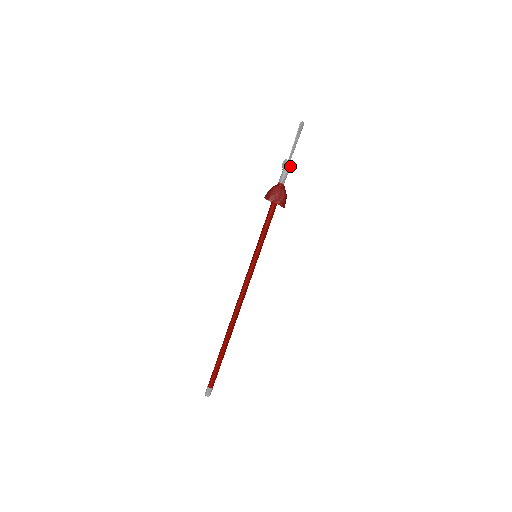
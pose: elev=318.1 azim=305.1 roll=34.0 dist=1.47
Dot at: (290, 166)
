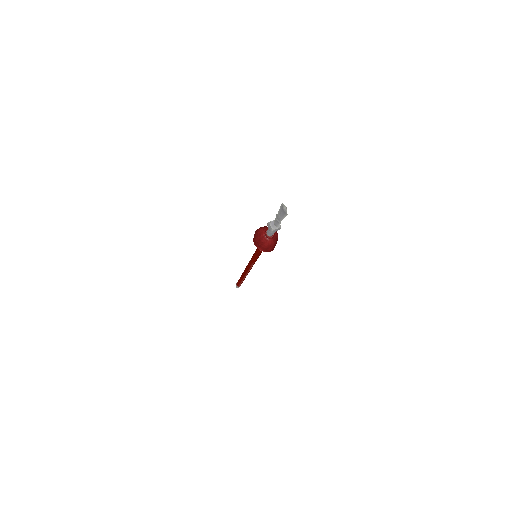
Dot at: (279, 227)
